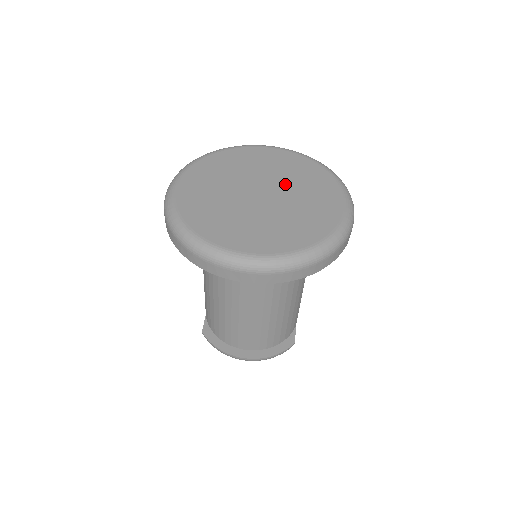
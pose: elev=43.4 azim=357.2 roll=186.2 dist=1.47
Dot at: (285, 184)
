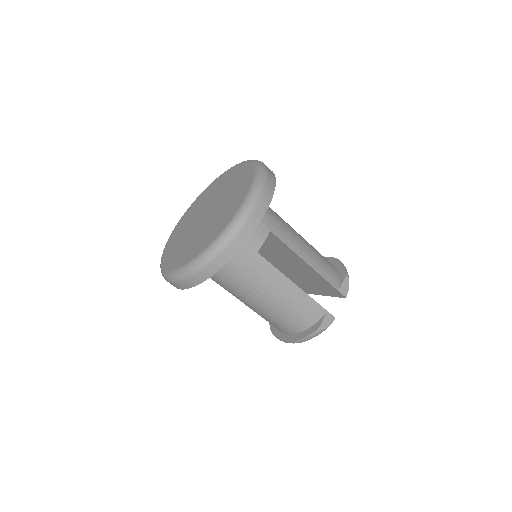
Dot at: (222, 200)
